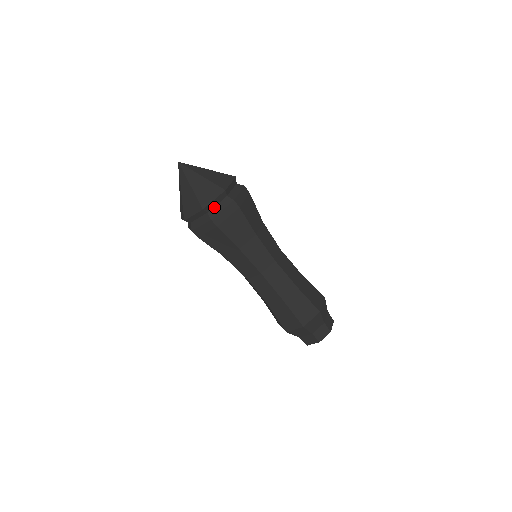
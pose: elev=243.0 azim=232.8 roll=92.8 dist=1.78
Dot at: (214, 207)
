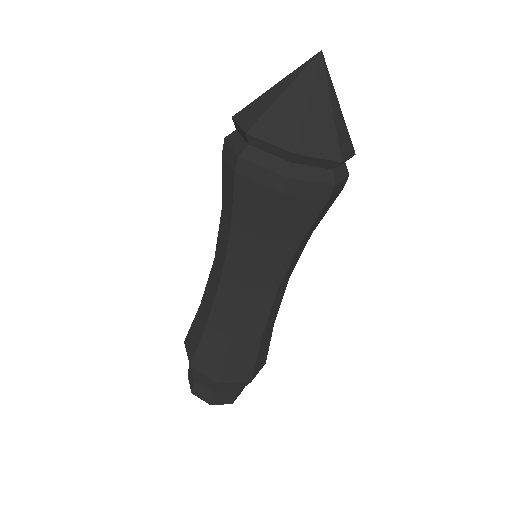
Dot at: (305, 165)
